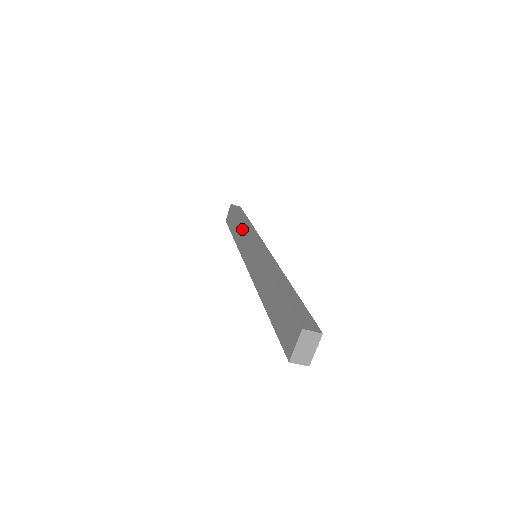
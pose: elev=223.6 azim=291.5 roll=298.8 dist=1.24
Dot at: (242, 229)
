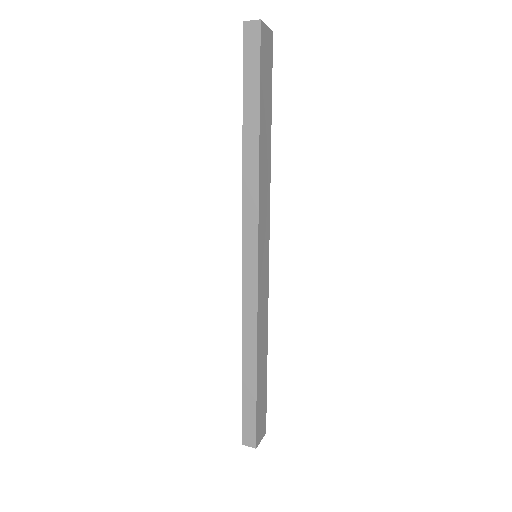
Dot at: (244, 181)
